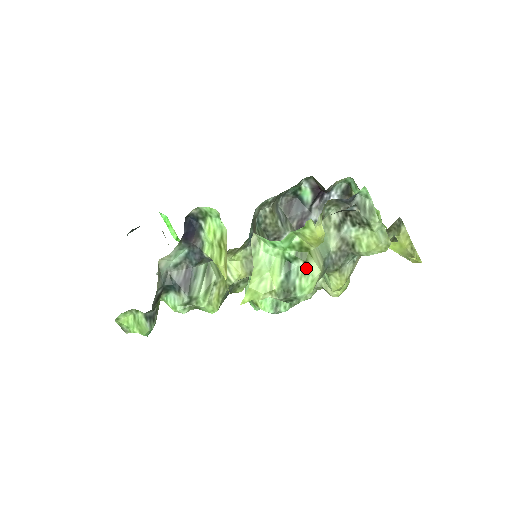
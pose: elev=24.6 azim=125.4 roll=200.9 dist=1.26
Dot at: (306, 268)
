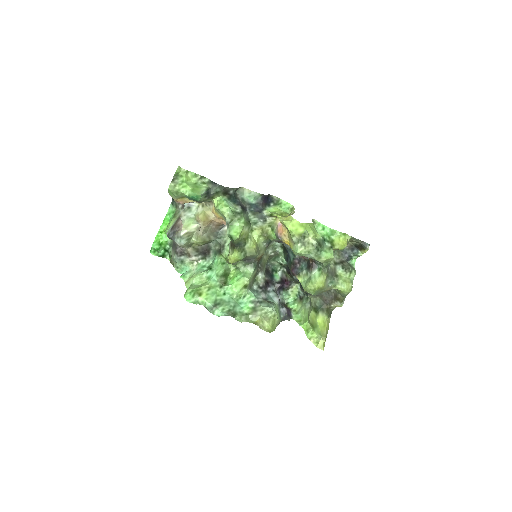
Dot at: (331, 248)
